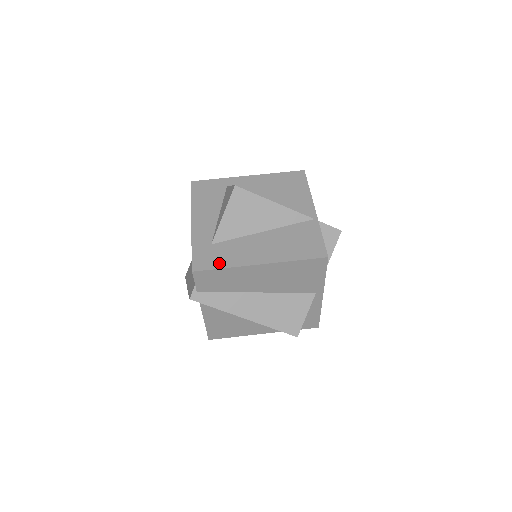
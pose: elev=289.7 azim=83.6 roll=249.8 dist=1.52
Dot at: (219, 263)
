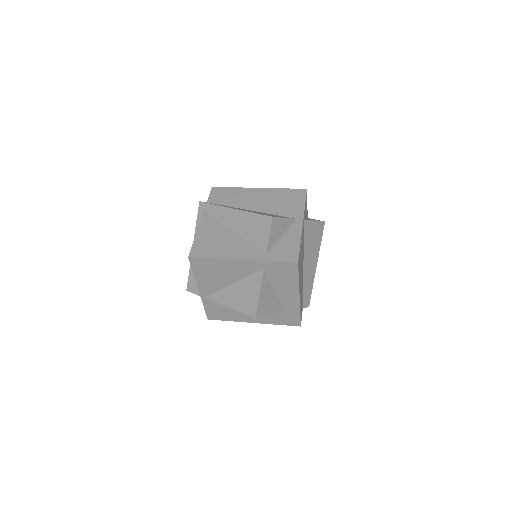
Dot at: occluded
